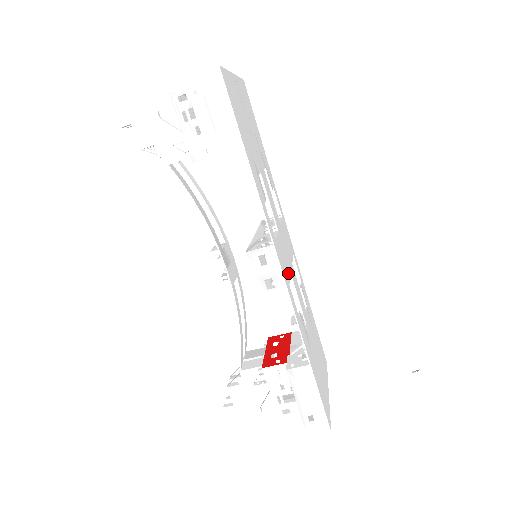
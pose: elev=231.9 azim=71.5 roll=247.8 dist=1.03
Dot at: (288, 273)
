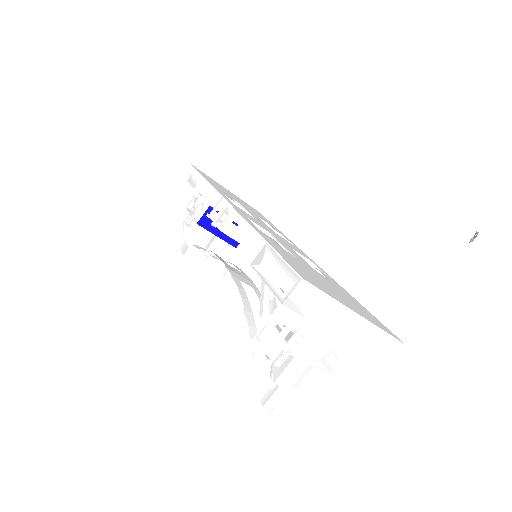
Dot at: (257, 224)
